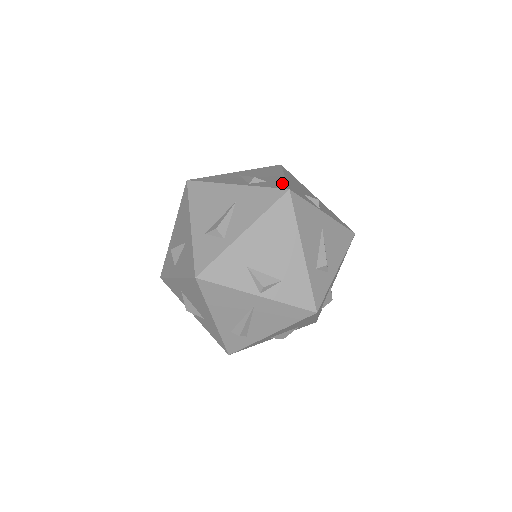
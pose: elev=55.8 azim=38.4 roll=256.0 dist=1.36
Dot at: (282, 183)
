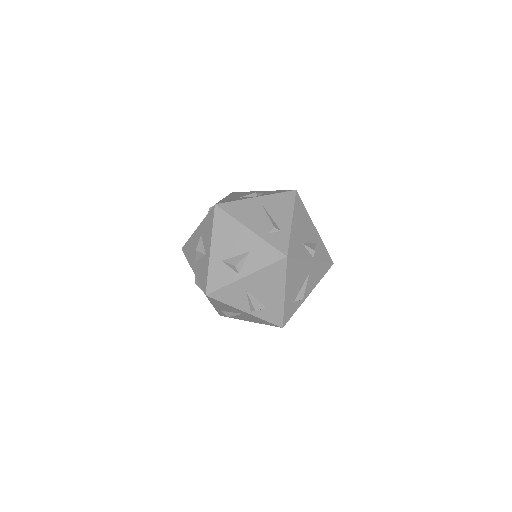
Dot at: occluded
